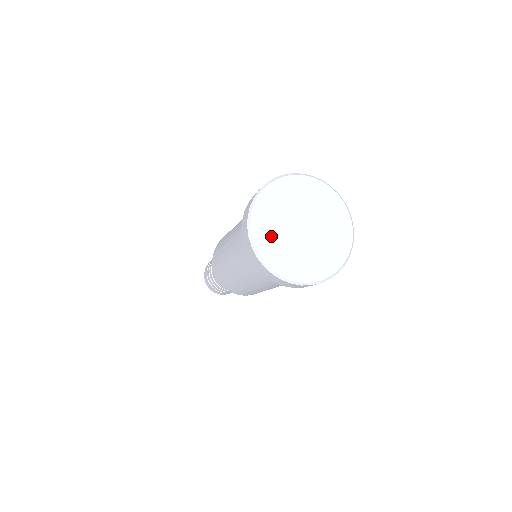
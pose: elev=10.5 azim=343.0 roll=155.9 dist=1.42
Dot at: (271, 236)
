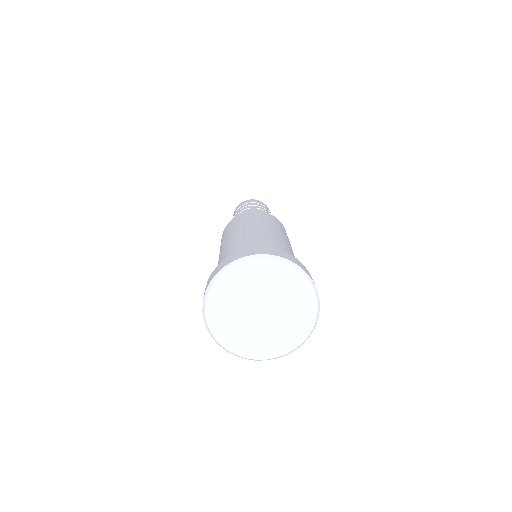
Dot at: (236, 335)
